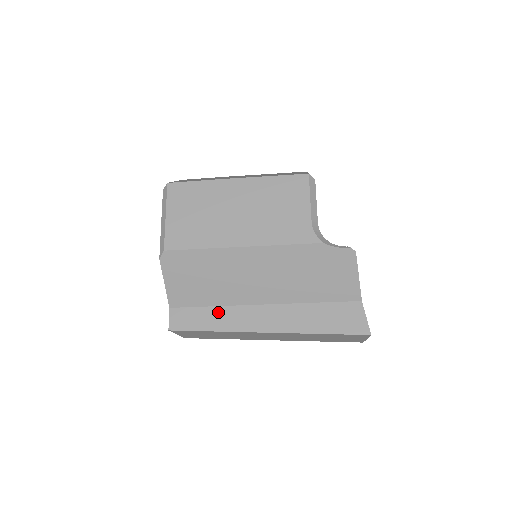
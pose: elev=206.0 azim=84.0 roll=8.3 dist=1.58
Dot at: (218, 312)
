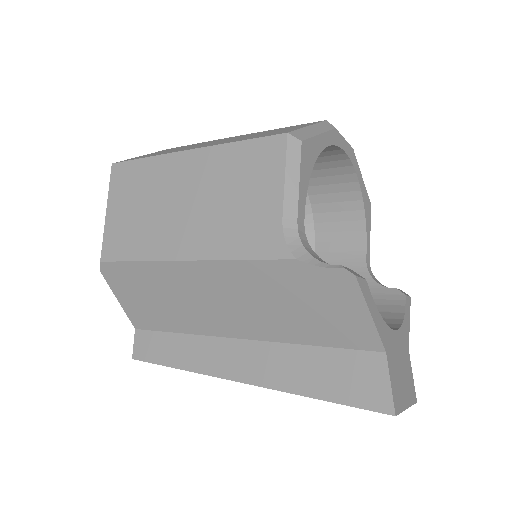
Dot at: (185, 342)
